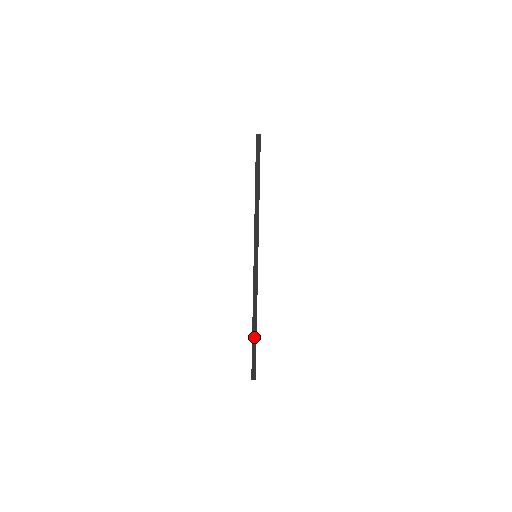
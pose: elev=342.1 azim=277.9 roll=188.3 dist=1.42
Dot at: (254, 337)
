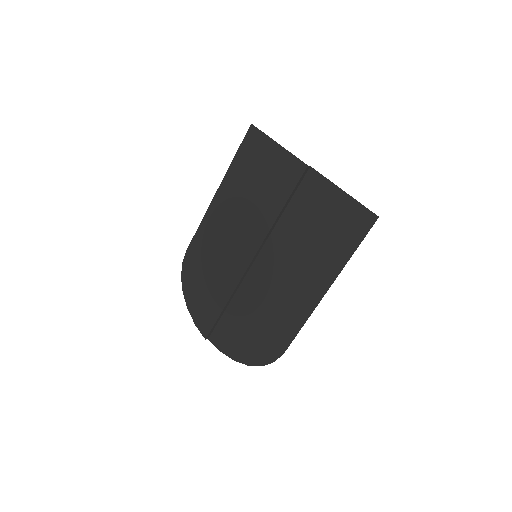
Dot at: (223, 311)
